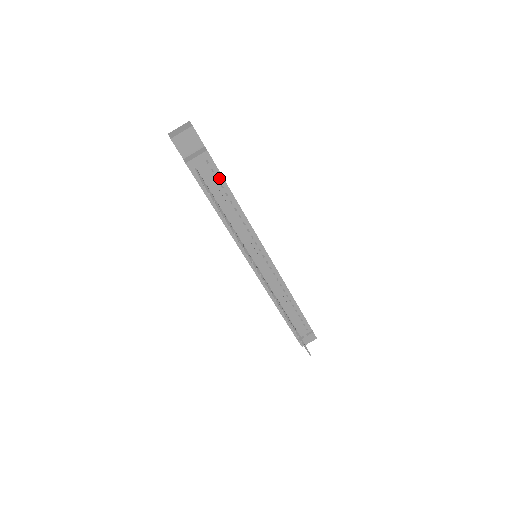
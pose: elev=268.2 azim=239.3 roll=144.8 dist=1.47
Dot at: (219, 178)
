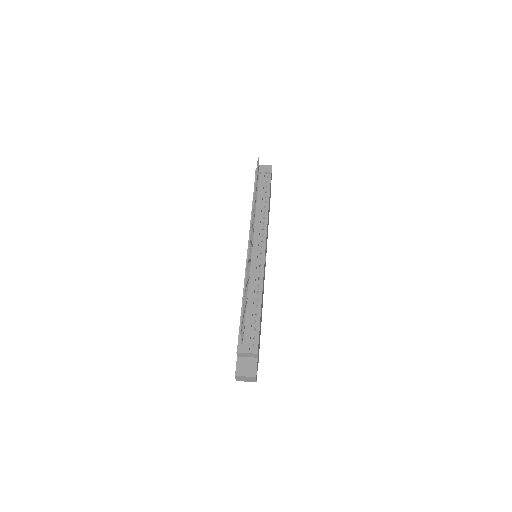
Dot at: (268, 187)
